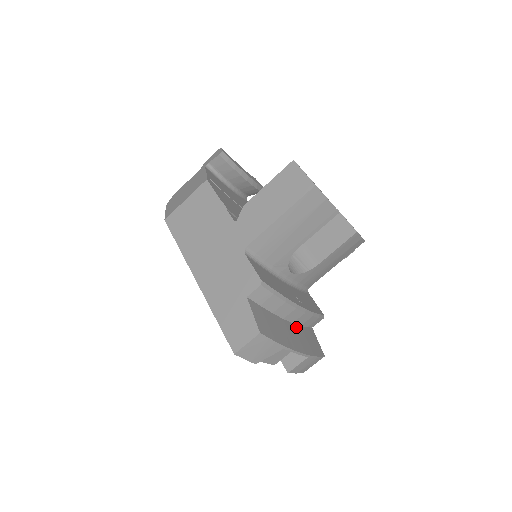
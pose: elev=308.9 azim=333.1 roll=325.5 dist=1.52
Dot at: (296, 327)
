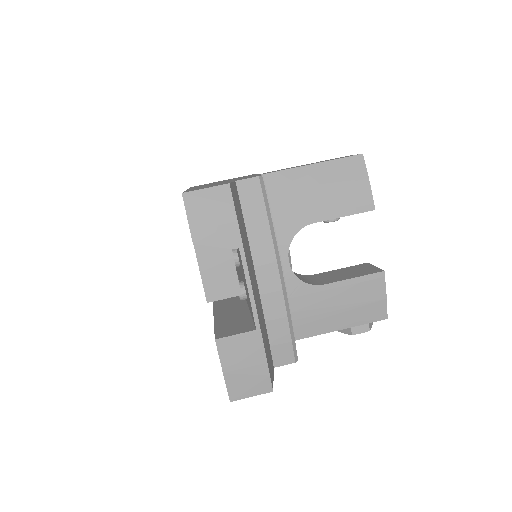
Dot at: (261, 304)
